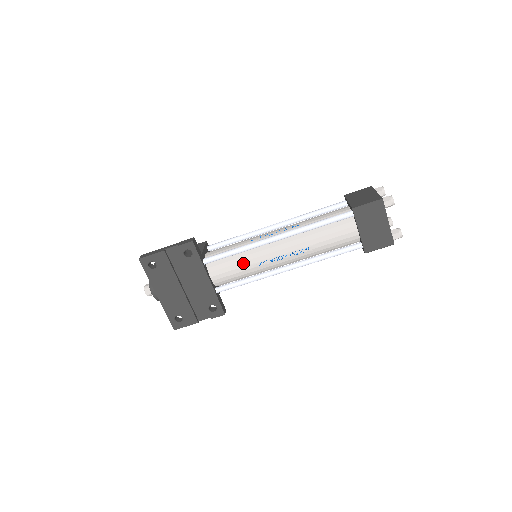
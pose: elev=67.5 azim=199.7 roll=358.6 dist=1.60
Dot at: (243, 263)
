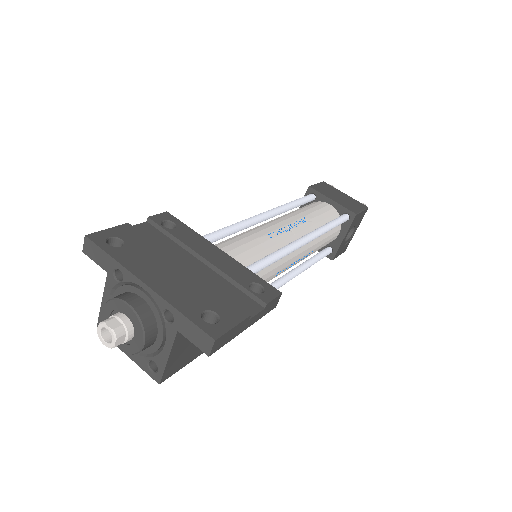
Dot at: (250, 237)
